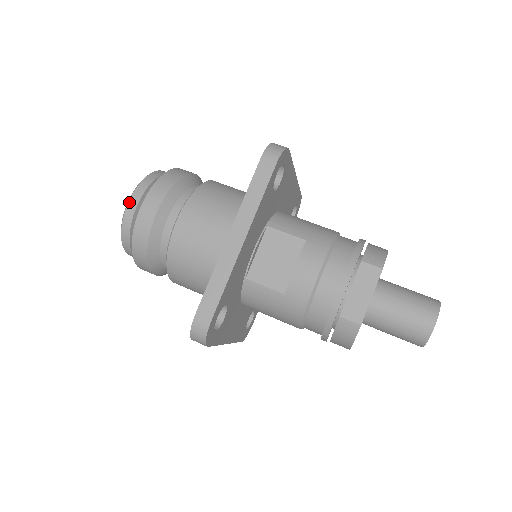
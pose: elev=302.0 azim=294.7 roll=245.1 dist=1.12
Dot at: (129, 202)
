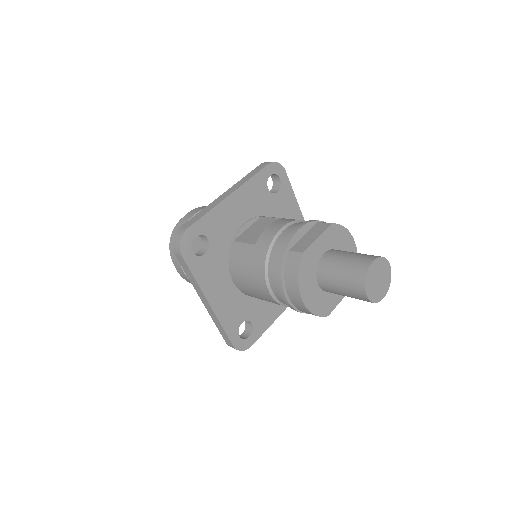
Dot at: occluded
